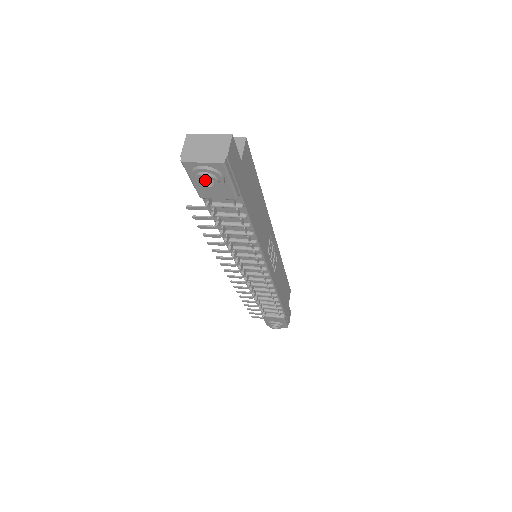
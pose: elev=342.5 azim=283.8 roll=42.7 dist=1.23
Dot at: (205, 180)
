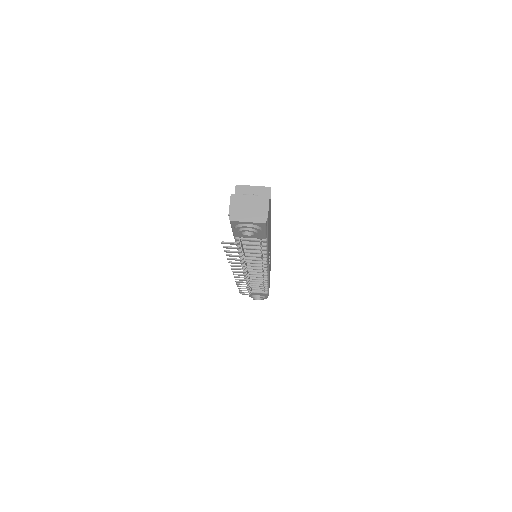
Dot at: occluded
